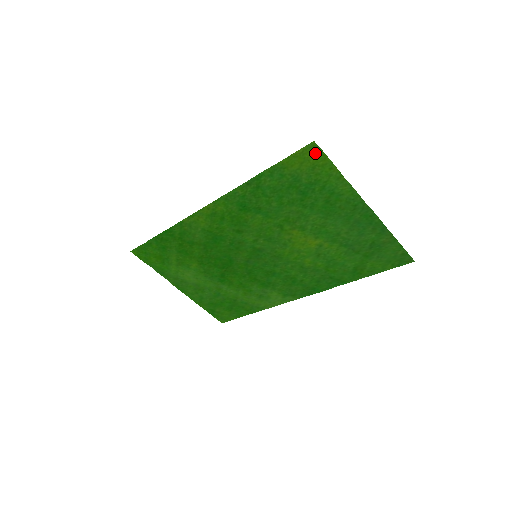
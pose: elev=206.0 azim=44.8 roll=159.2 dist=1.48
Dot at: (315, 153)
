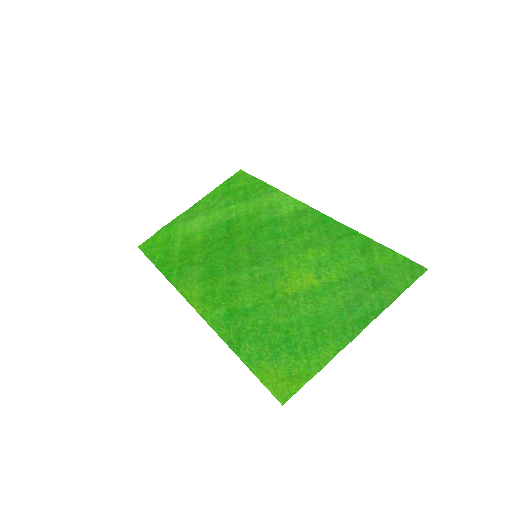
Dot at: (287, 390)
